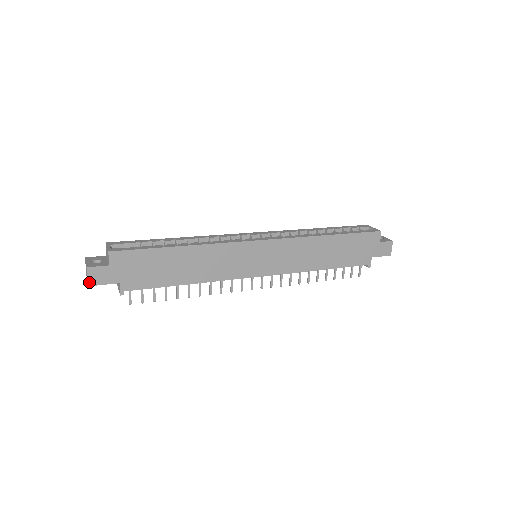
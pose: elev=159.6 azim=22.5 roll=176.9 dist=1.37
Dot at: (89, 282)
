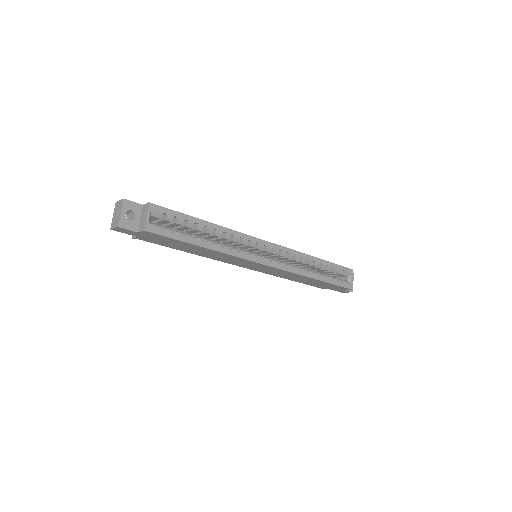
Dot at: (113, 229)
